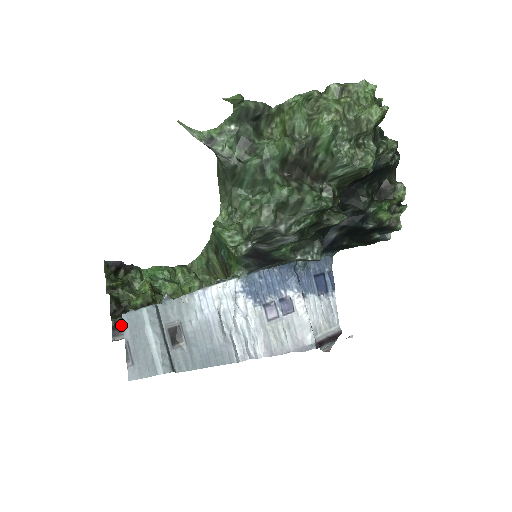
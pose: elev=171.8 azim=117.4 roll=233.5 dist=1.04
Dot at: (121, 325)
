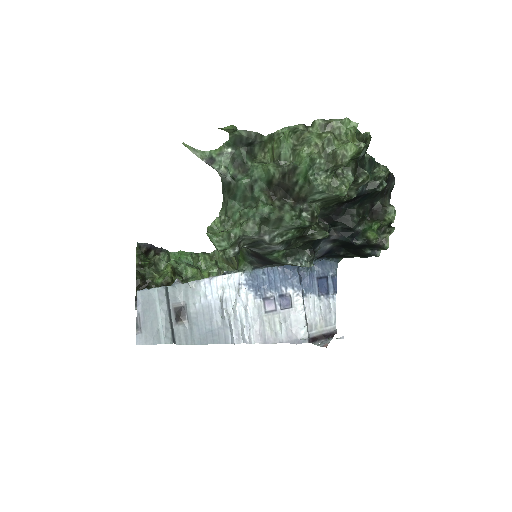
Dot at: occluded
